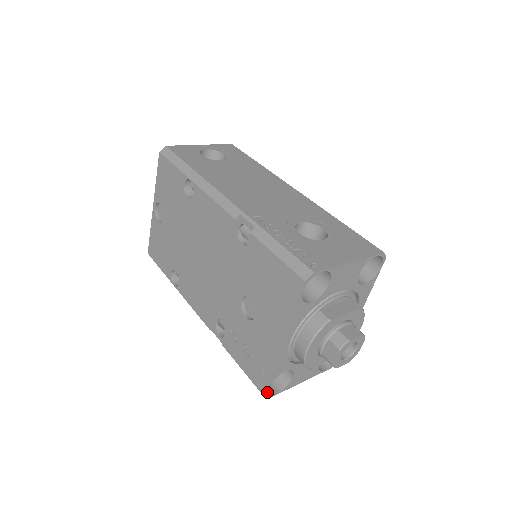
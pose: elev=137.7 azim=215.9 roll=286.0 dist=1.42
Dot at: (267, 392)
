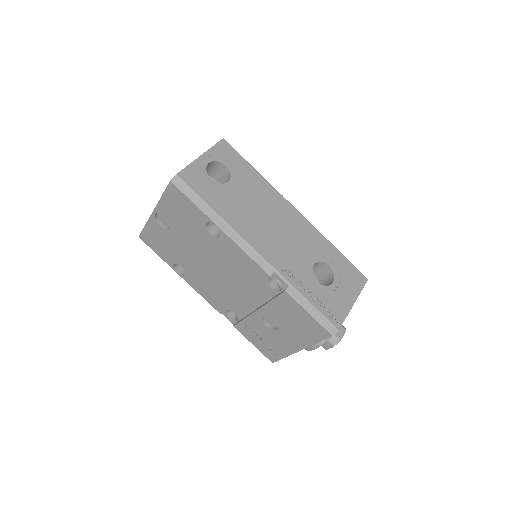
Dot at: (275, 361)
